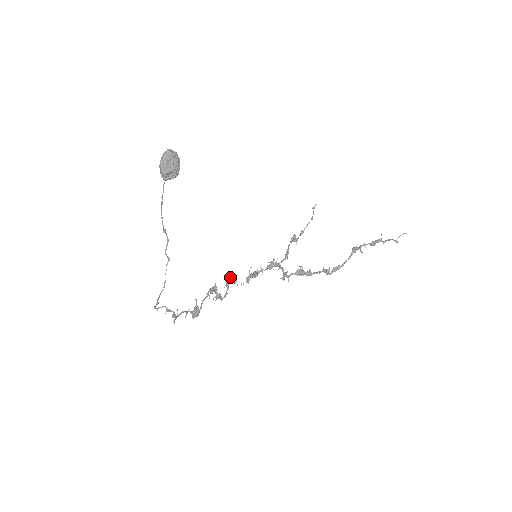
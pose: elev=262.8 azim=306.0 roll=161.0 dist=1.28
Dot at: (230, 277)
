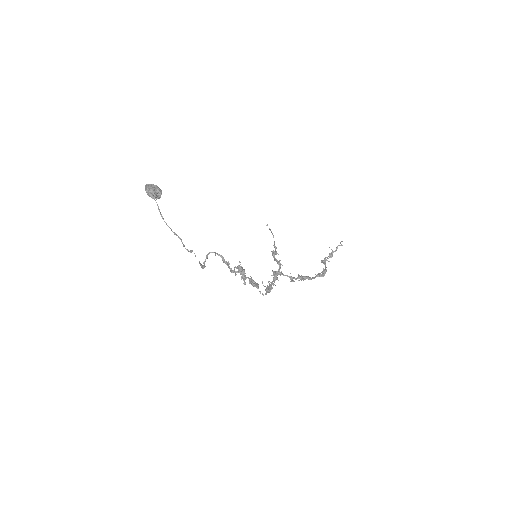
Dot at: occluded
